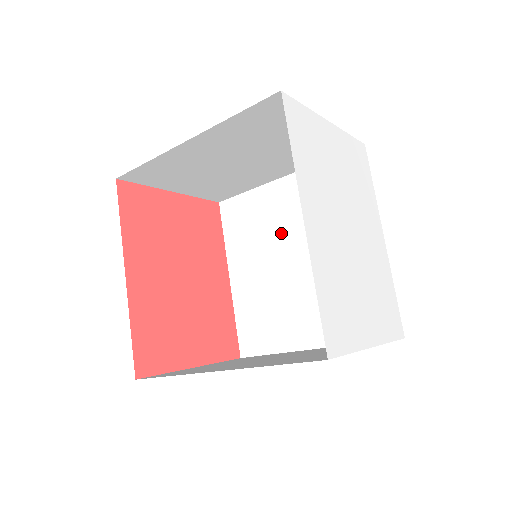
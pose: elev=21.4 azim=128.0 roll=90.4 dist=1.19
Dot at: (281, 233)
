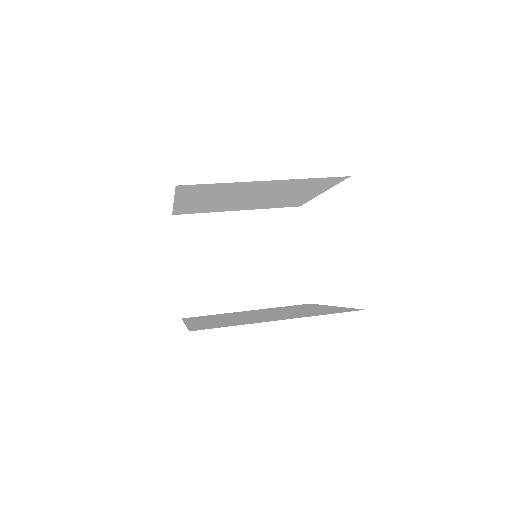
Dot at: occluded
